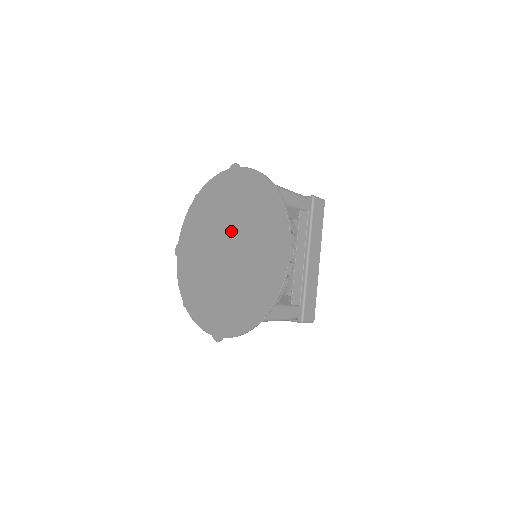
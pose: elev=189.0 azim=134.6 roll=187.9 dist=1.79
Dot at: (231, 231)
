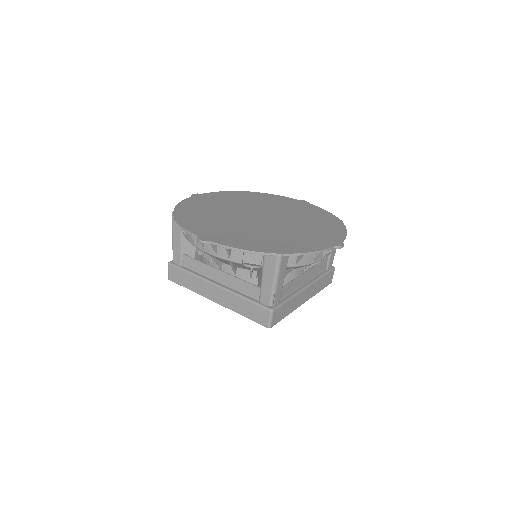
Dot at: (277, 214)
